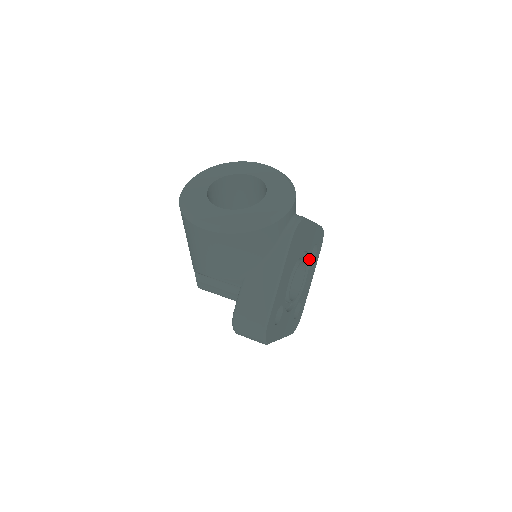
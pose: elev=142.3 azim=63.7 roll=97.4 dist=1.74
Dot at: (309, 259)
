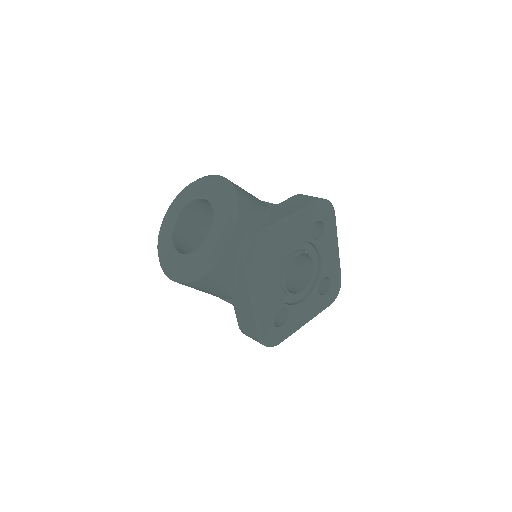
Dot at: (311, 242)
